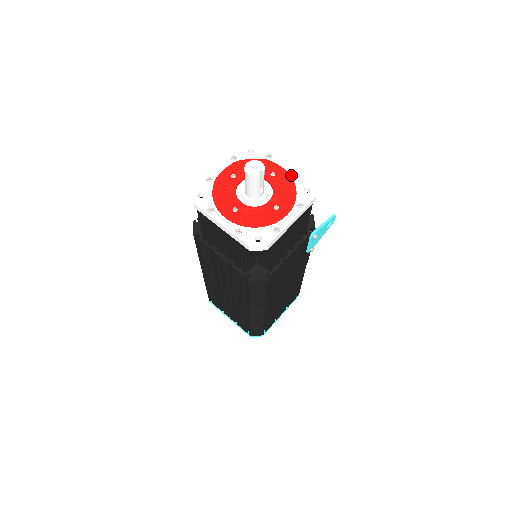
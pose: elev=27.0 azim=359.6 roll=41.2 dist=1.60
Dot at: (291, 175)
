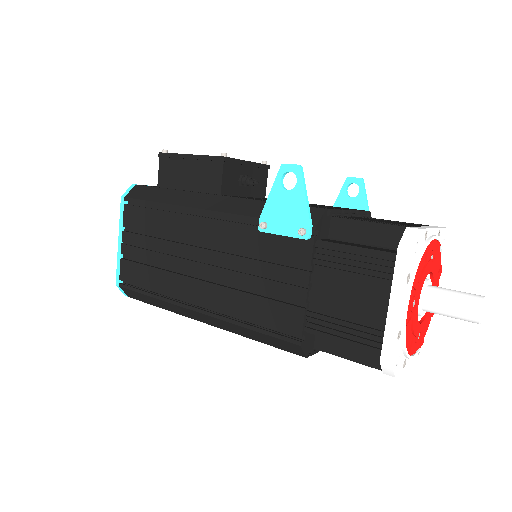
Dot at: (440, 242)
